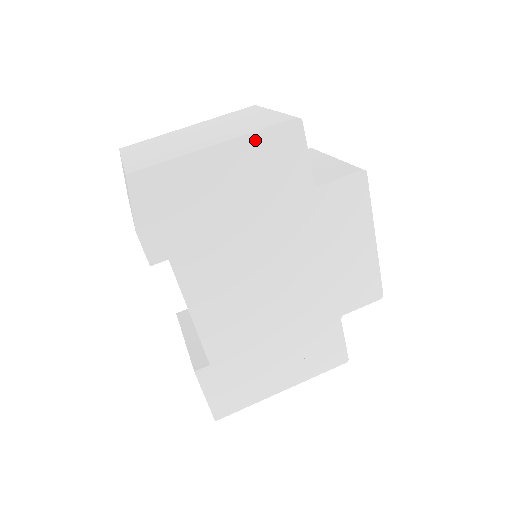
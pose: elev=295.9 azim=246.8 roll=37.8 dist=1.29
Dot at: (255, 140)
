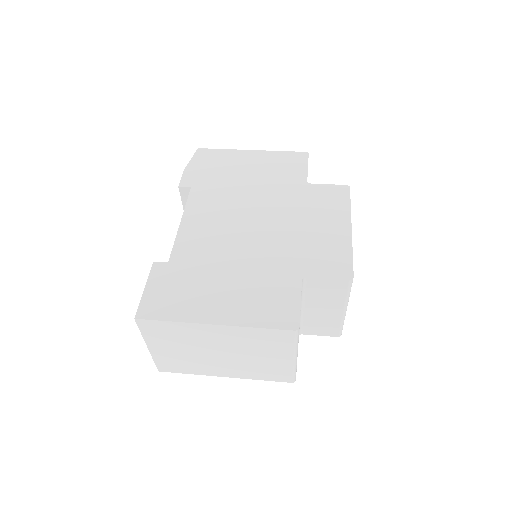
Dot at: (276, 154)
